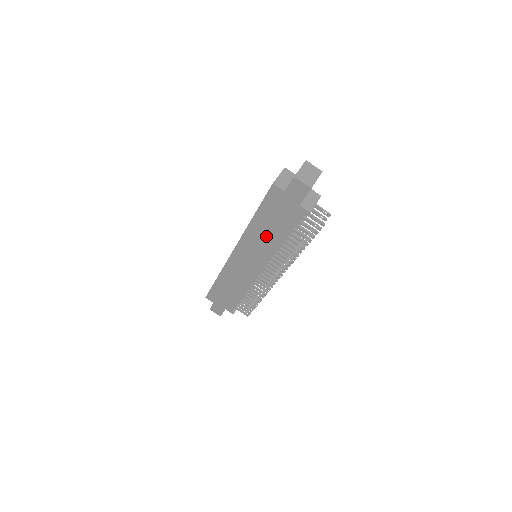
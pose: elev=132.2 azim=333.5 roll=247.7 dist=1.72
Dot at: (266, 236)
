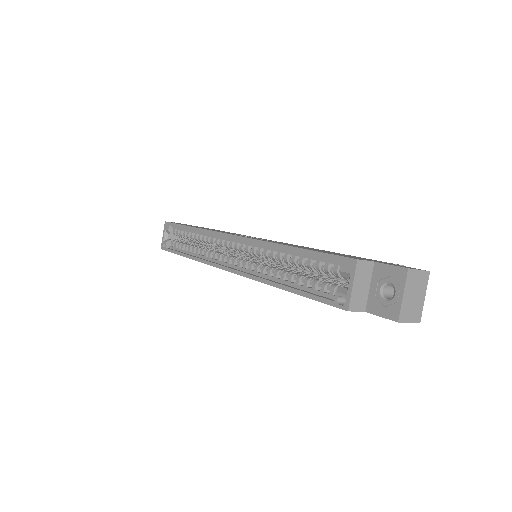
Dot at: occluded
